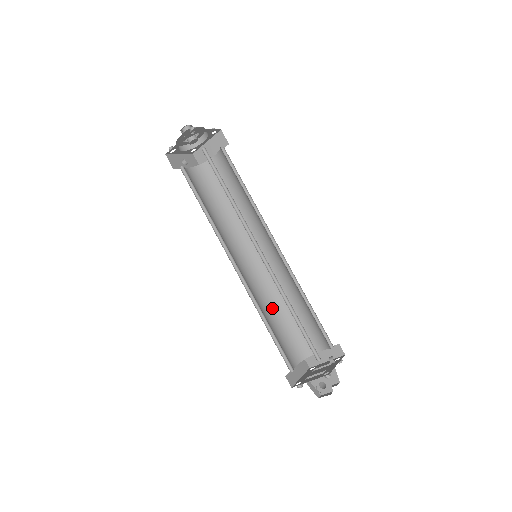
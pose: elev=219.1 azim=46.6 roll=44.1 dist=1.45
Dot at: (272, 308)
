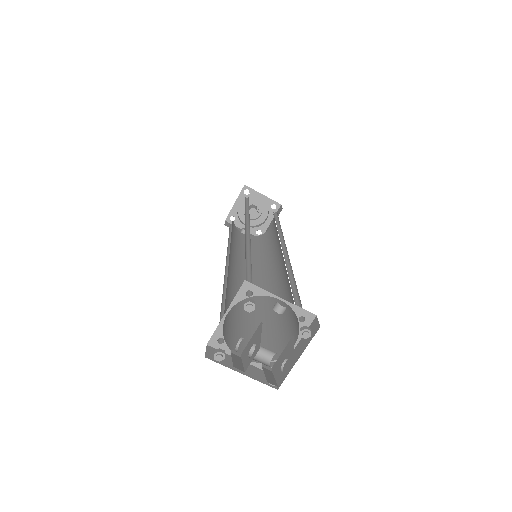
Dot at: (256, 311)
